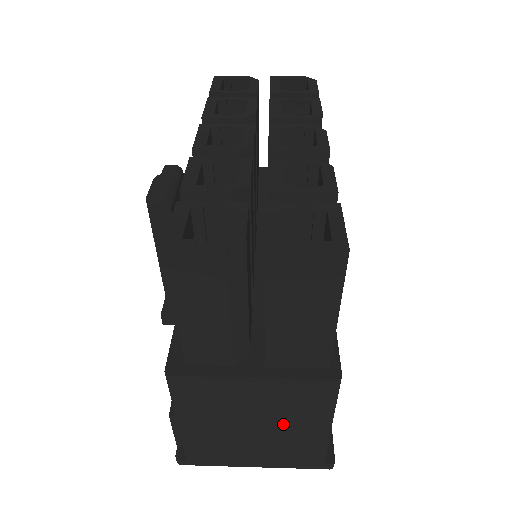
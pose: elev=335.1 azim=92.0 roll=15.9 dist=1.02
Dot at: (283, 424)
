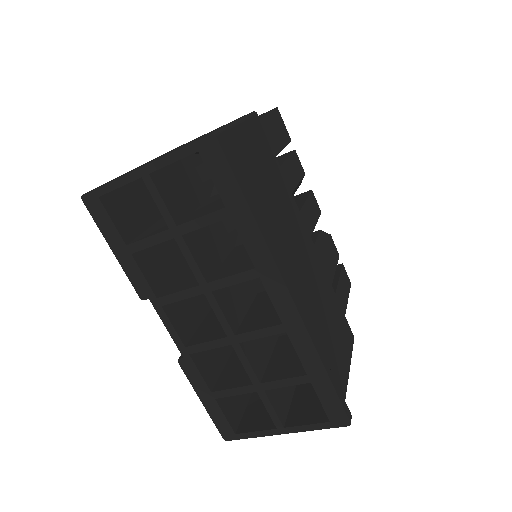
Dot at: occluded
